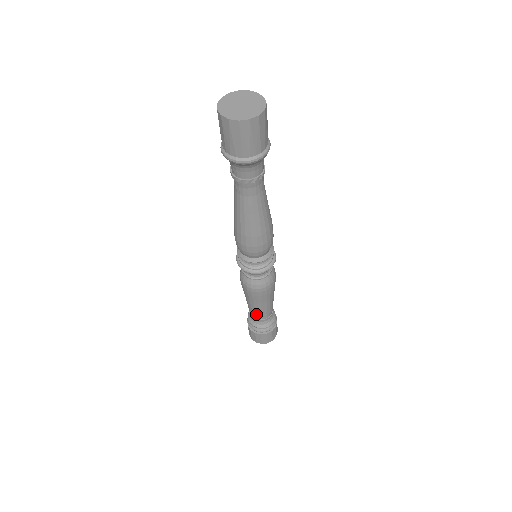
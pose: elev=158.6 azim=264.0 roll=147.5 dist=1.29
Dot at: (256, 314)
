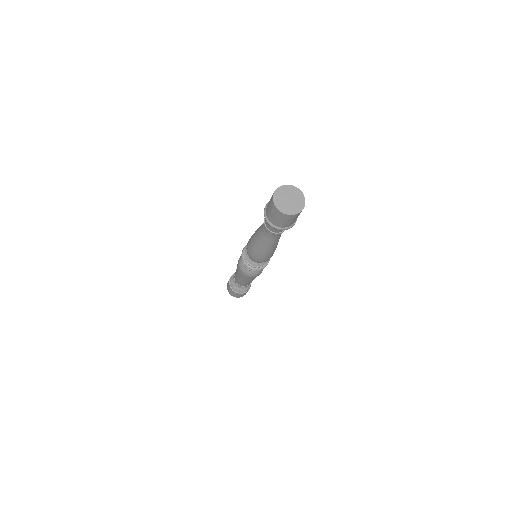
Dot at: (242, 284)
